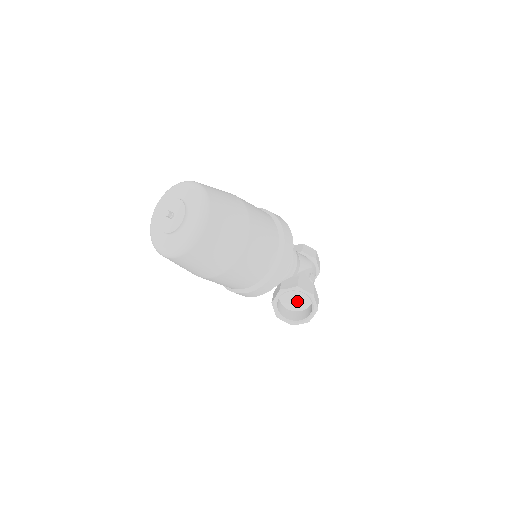
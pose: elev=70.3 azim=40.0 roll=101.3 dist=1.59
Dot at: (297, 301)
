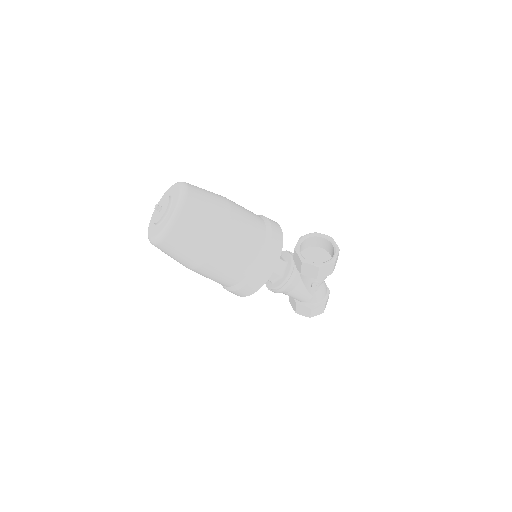
Dot at: (320, 261)
